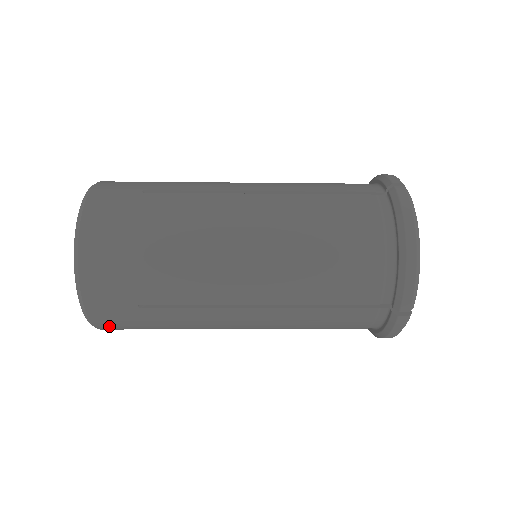
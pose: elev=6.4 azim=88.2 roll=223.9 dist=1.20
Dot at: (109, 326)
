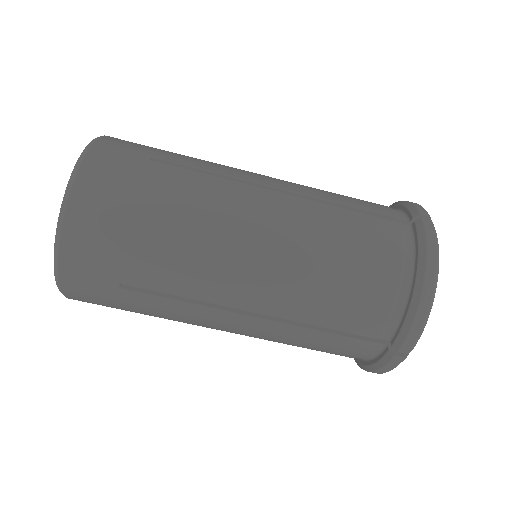
Dot at: (80, 298)
